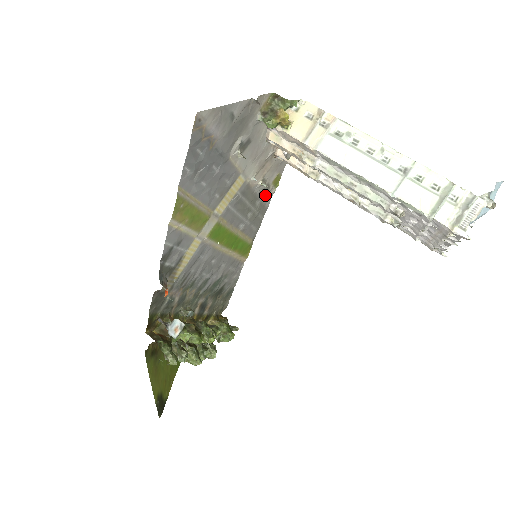
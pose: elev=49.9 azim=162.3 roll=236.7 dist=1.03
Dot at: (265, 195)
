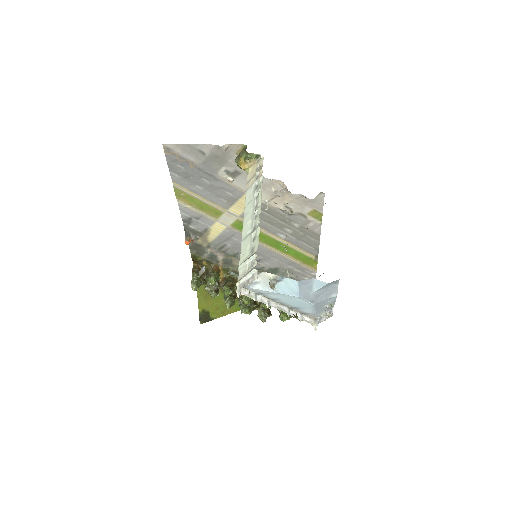
Dot at: (304, 221)
